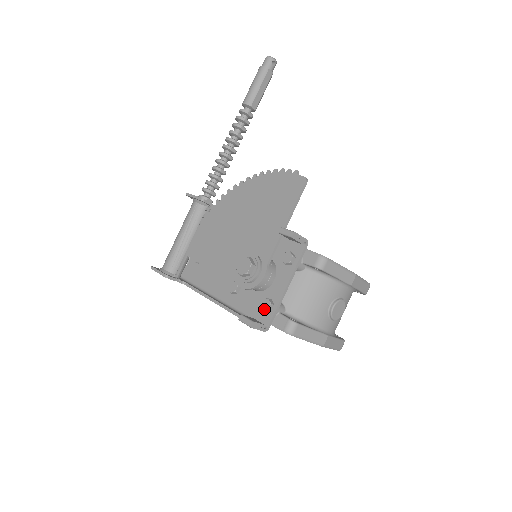
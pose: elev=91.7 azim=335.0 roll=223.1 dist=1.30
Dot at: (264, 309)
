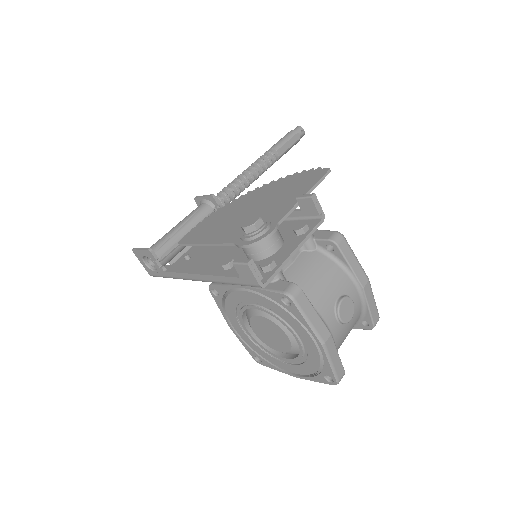
Dot at: (264, 265)
